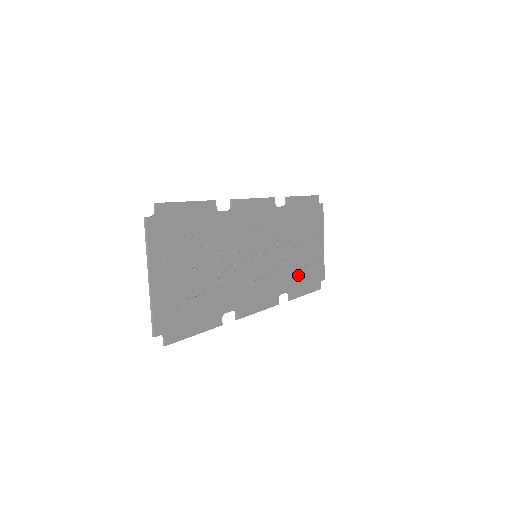
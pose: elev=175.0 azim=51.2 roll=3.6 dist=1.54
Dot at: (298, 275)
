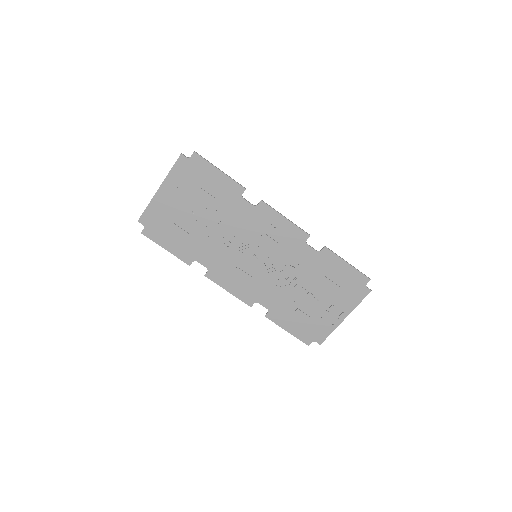
Dot at: (290, 310)
